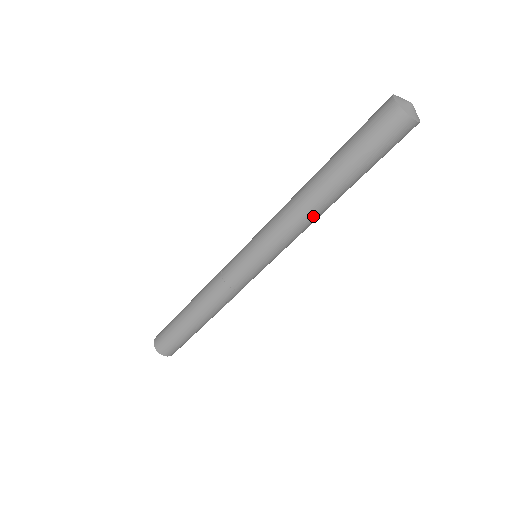
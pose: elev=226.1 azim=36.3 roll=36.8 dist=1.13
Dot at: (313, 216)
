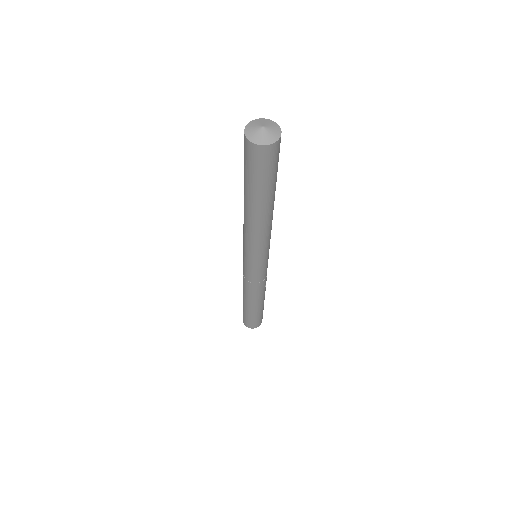
Dot at: (269, 224)
